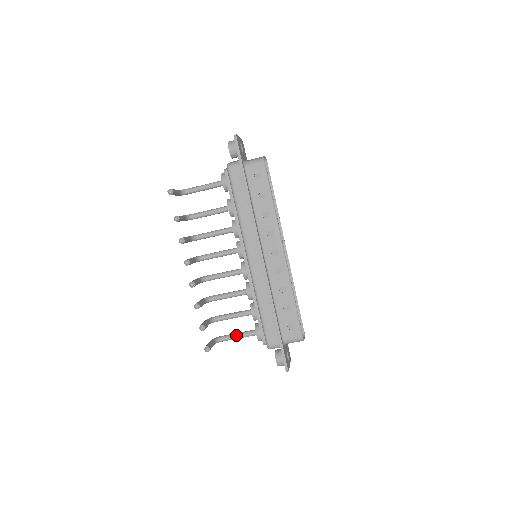
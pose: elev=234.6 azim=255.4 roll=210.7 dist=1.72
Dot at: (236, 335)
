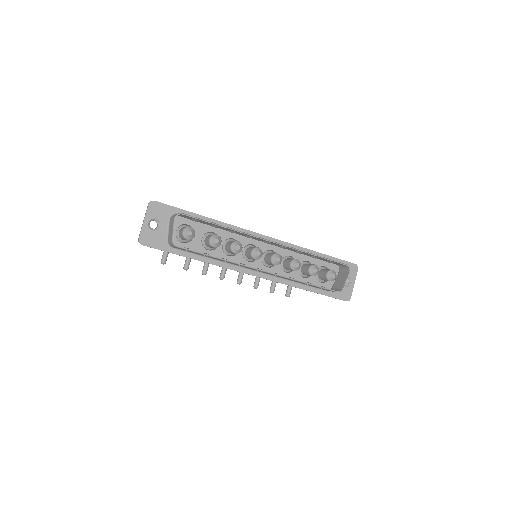
Dot at: occluded
